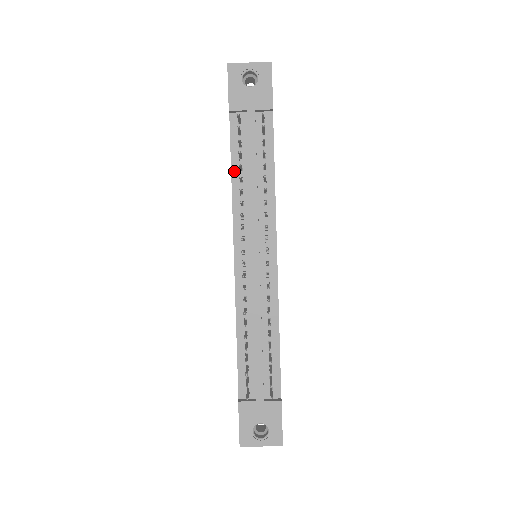
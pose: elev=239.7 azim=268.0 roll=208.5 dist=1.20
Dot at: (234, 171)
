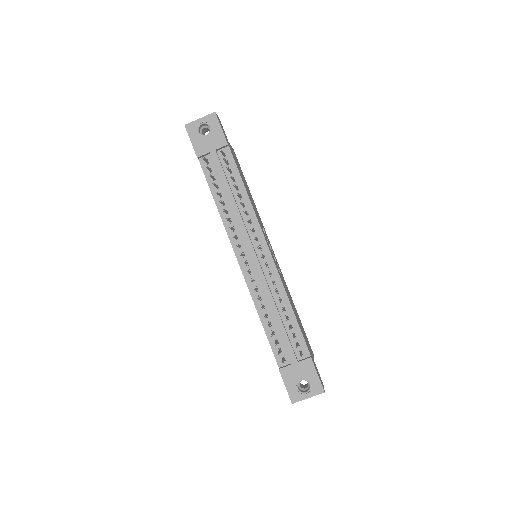
Dot at: (216, 199)
